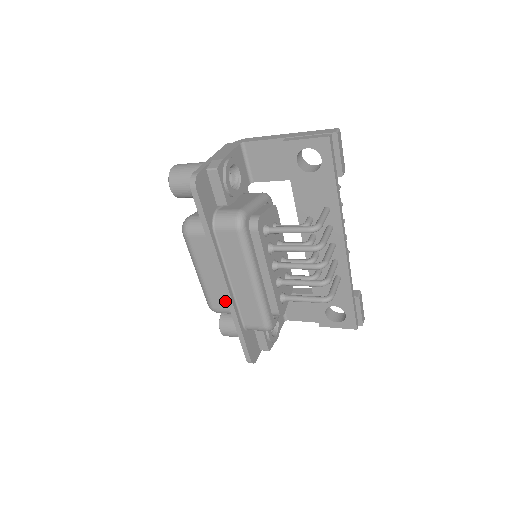
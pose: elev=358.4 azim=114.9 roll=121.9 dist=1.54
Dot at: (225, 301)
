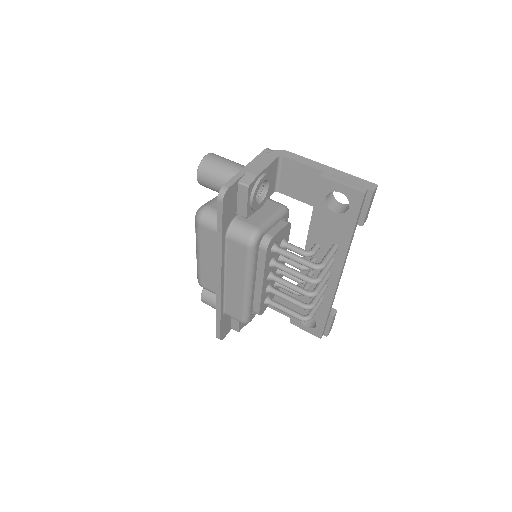
Dot at: (214, 285)
